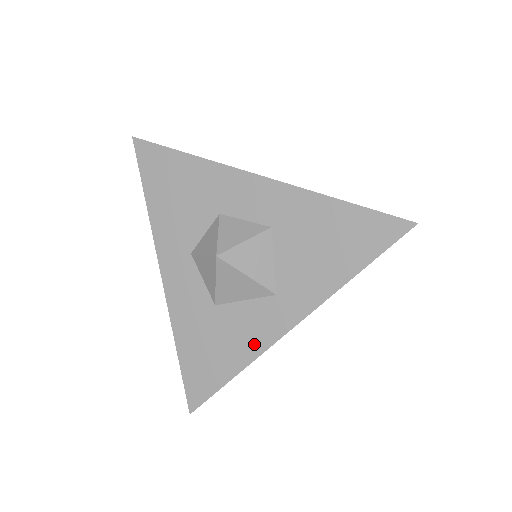
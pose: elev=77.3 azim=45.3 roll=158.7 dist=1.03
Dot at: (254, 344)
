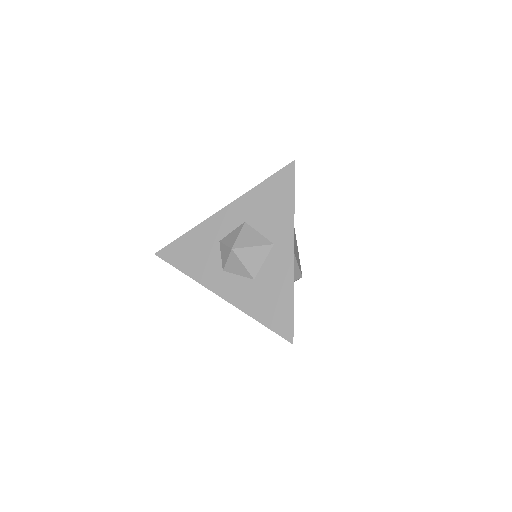
Dot at: (286, 275)
